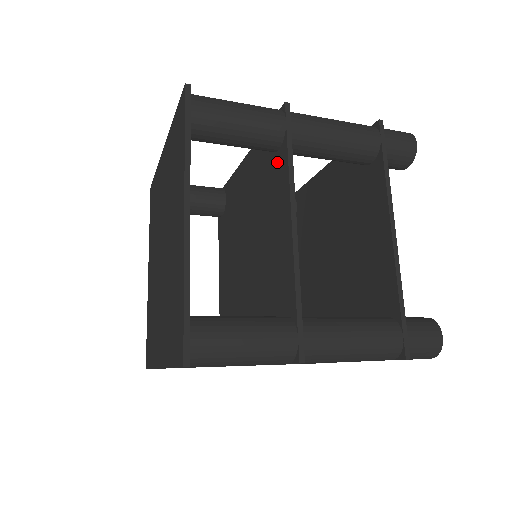
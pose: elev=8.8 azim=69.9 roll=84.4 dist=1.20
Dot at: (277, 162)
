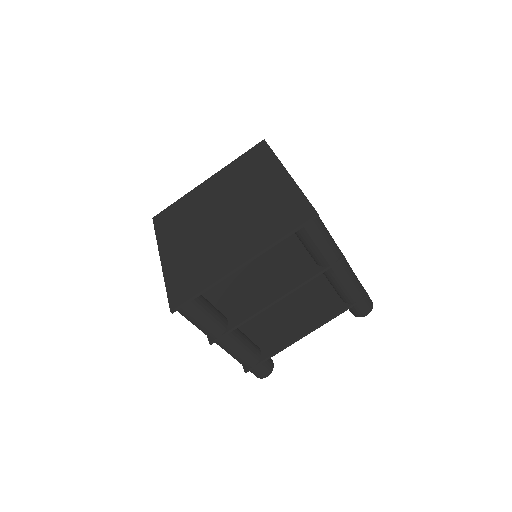
Dot at: occluded
